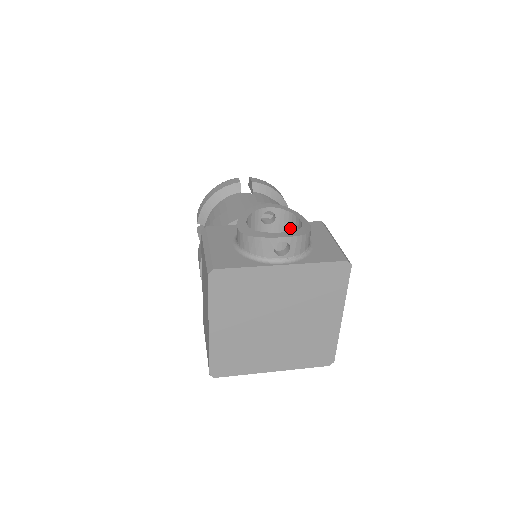
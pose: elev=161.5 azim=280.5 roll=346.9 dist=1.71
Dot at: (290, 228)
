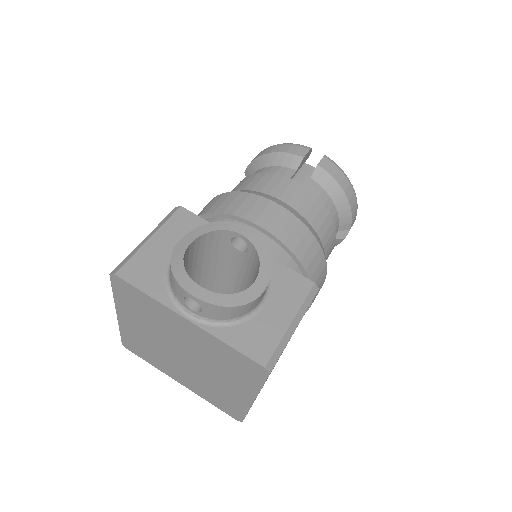
Dot at: (255, 273)
